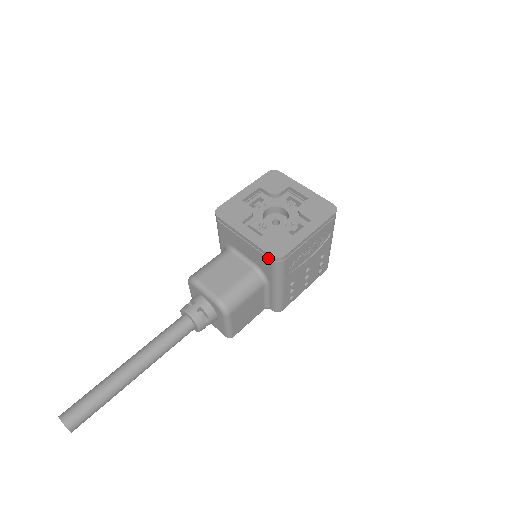
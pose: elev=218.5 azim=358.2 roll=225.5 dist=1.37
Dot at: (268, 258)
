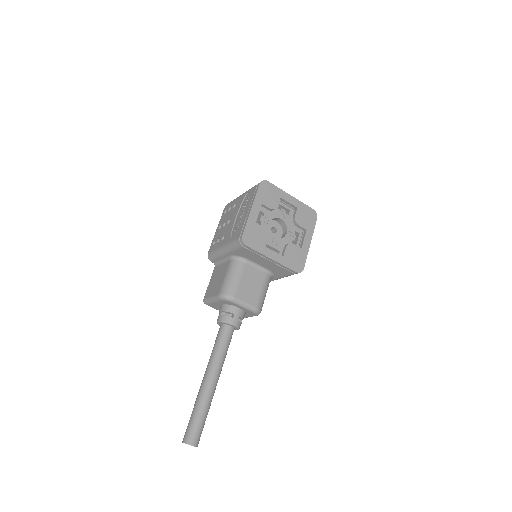
Dot at: (291, 272)
